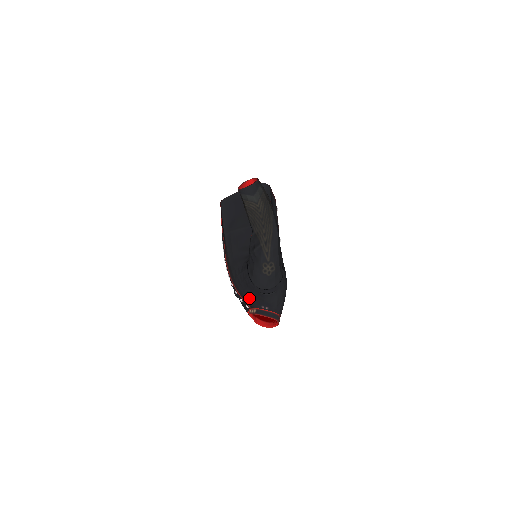
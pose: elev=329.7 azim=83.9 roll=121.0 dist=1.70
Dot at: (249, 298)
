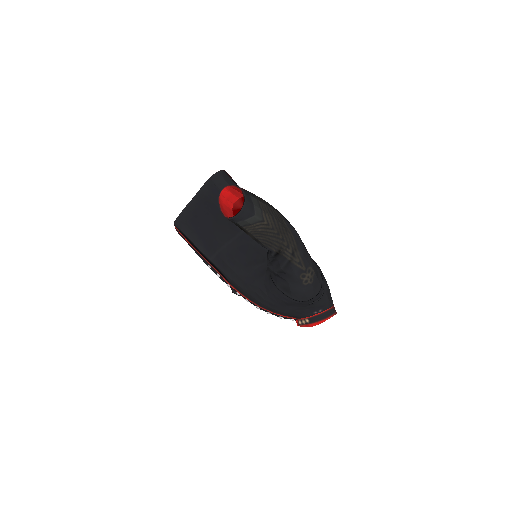
Dot at: (293, 313)
